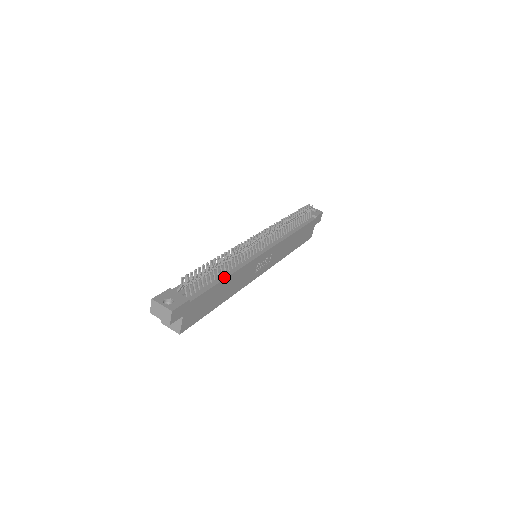
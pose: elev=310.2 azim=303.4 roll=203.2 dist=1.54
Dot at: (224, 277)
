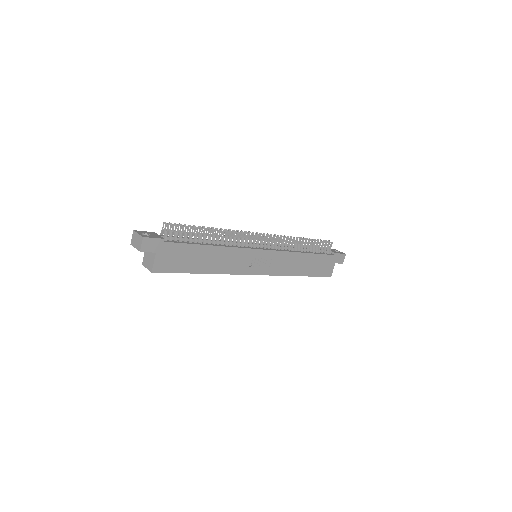
Dot at: (208, 244)
